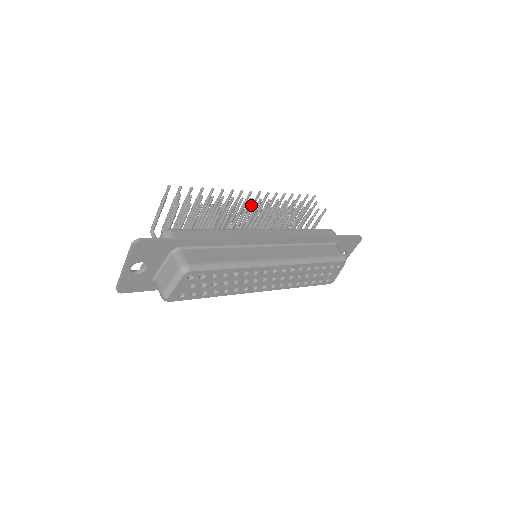
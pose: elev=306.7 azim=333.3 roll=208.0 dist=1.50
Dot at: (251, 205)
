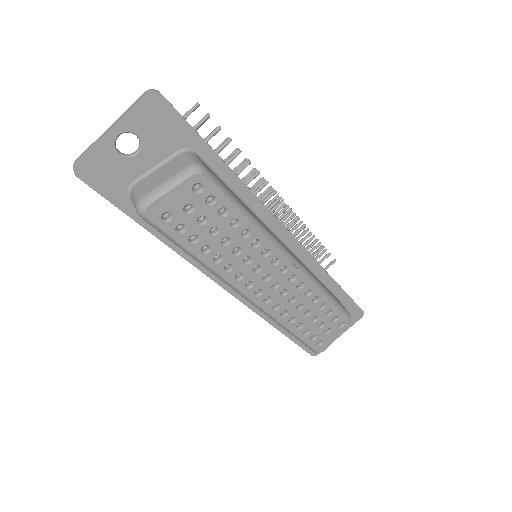
Dot at: occluded
